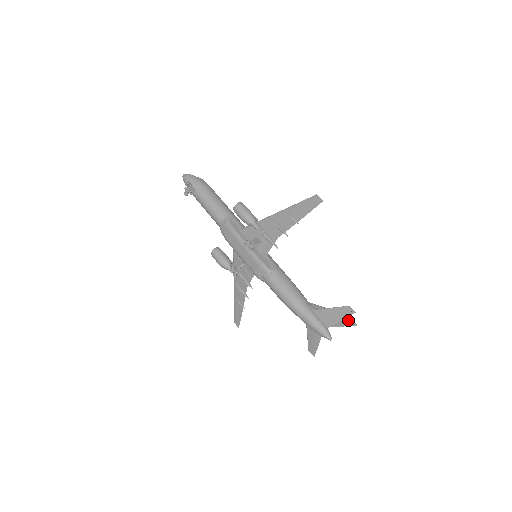
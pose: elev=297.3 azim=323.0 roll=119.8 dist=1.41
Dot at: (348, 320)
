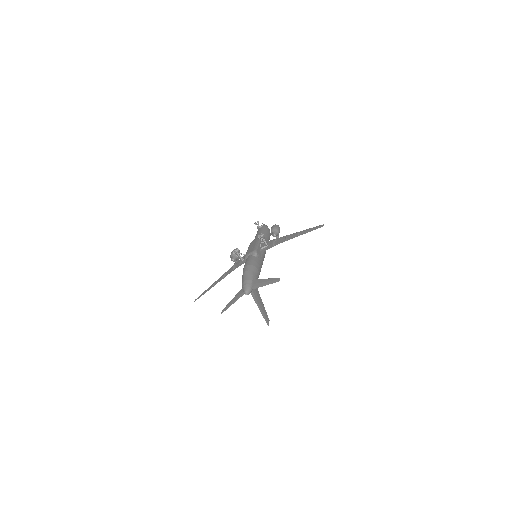
Dot at: (266, 318)
